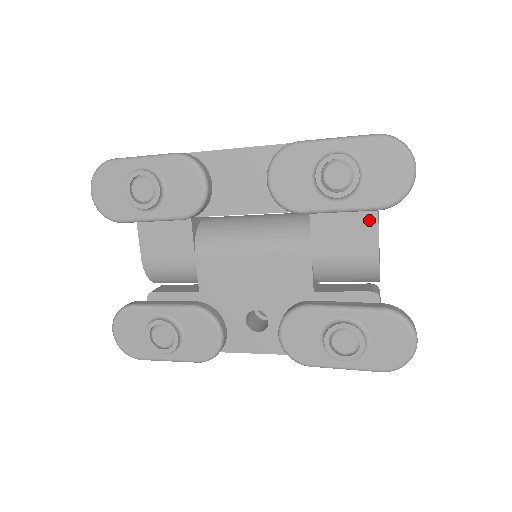
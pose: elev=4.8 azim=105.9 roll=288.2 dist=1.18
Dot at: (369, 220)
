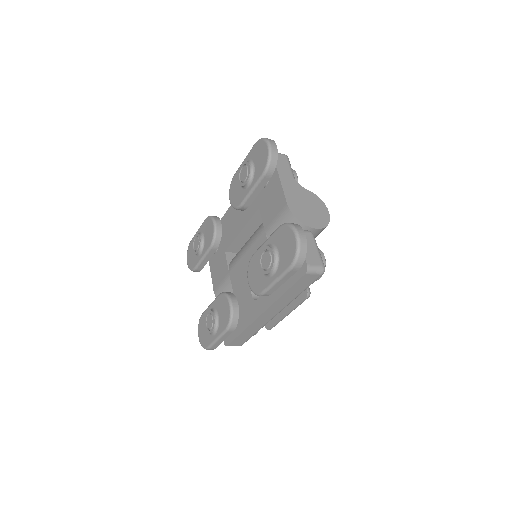
Dot at: (279, 190)
